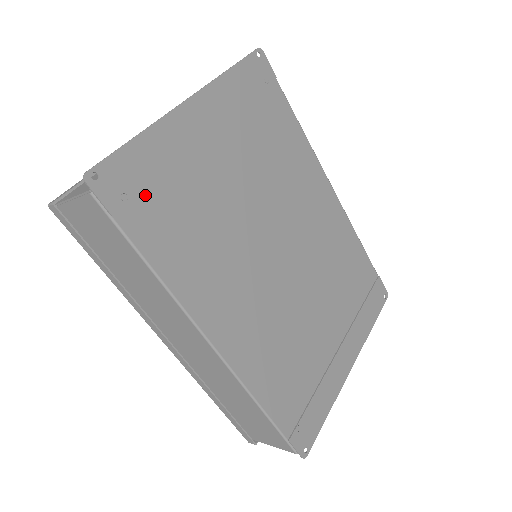
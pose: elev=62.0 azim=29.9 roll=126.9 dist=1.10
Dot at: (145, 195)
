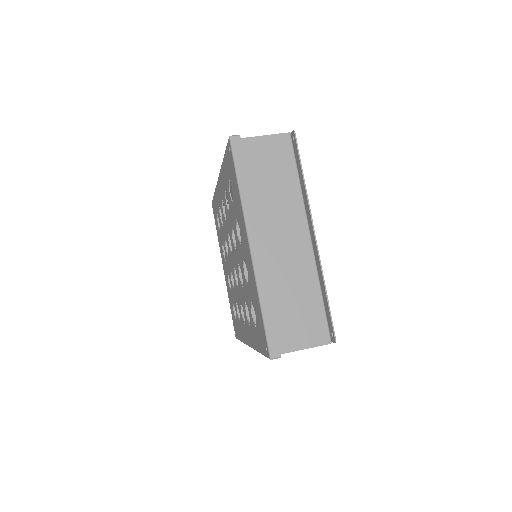
Dot at: occluded
